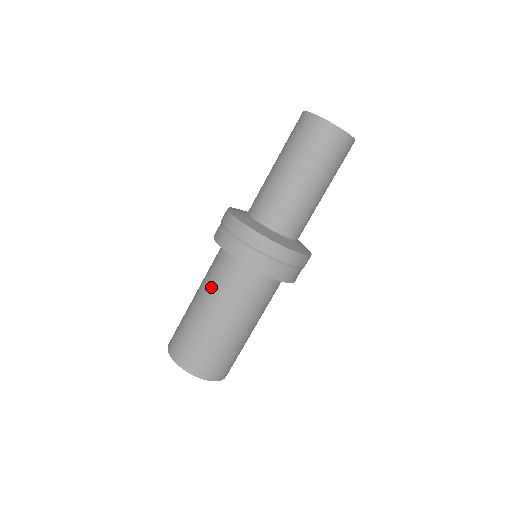
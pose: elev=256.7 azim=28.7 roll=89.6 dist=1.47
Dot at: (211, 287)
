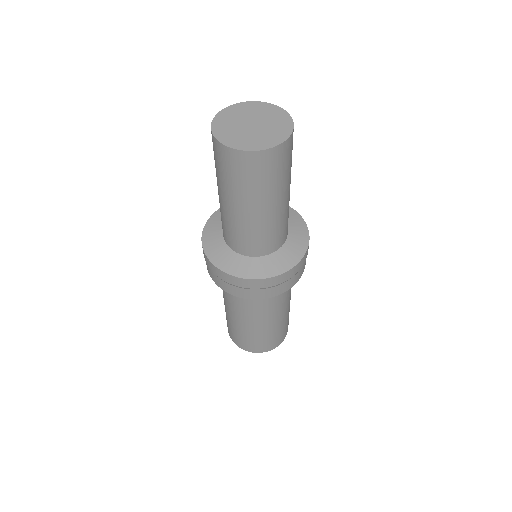
Dot at: (232, 305)
